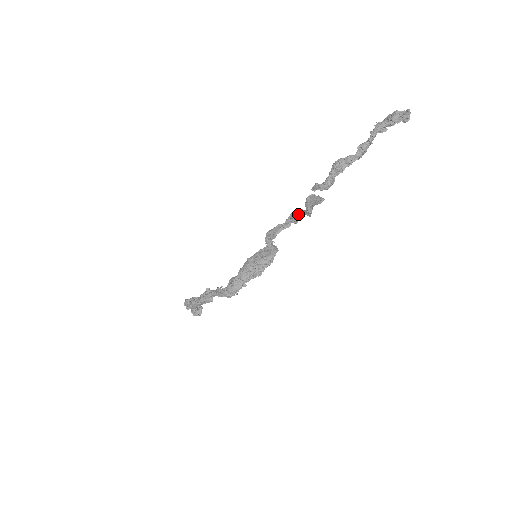
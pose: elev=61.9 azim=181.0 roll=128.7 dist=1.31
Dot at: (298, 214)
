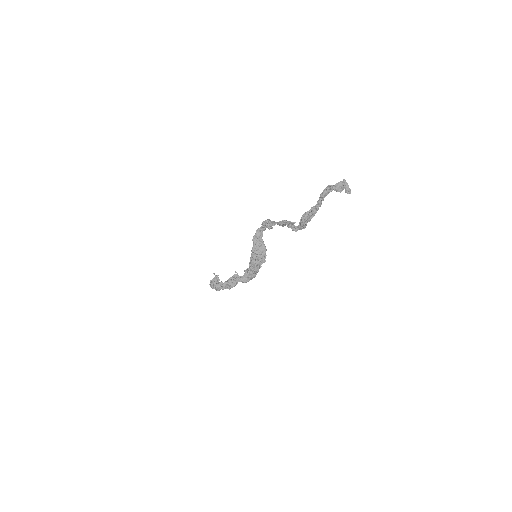
Dot at: (270, 224)
